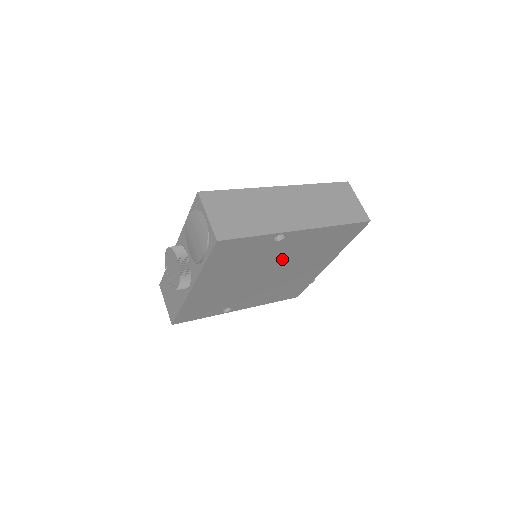
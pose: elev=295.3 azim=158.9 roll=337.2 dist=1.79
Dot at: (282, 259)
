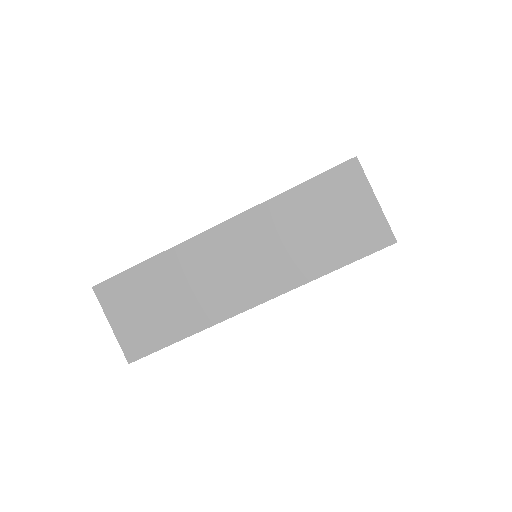
Dot at: occluded
